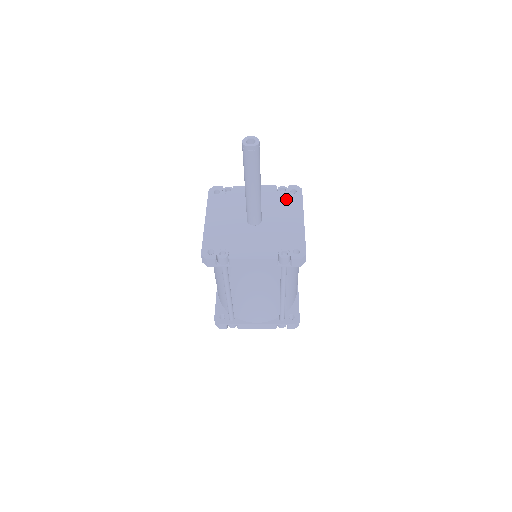
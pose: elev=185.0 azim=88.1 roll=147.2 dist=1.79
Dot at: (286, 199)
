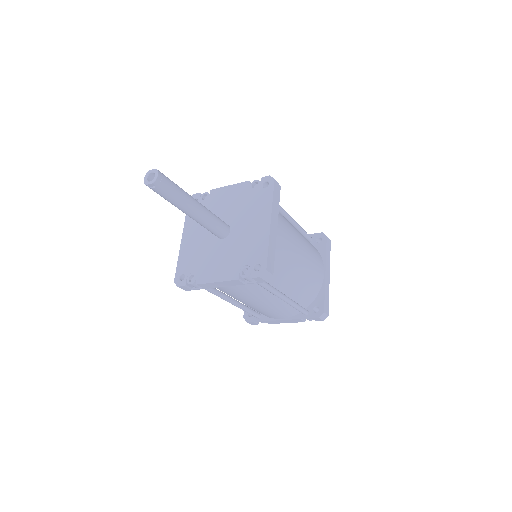
Dot at: (256, 197)
